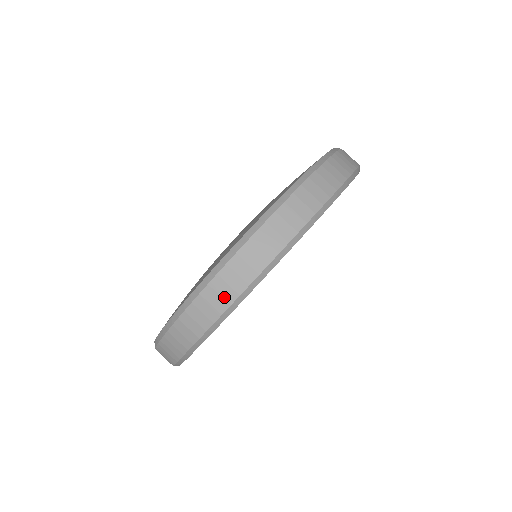
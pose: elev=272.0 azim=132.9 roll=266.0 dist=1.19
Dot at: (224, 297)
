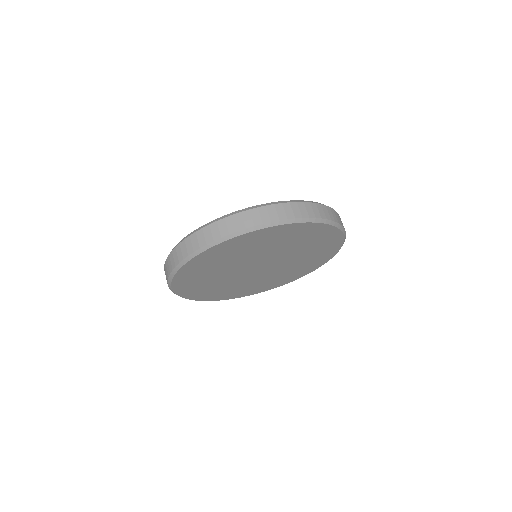
Dot at: (169, 268)
